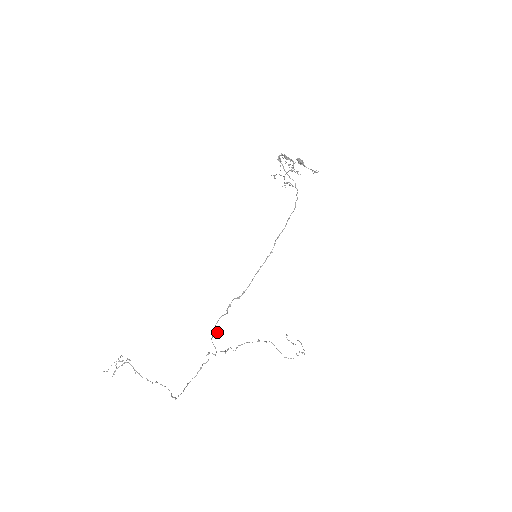
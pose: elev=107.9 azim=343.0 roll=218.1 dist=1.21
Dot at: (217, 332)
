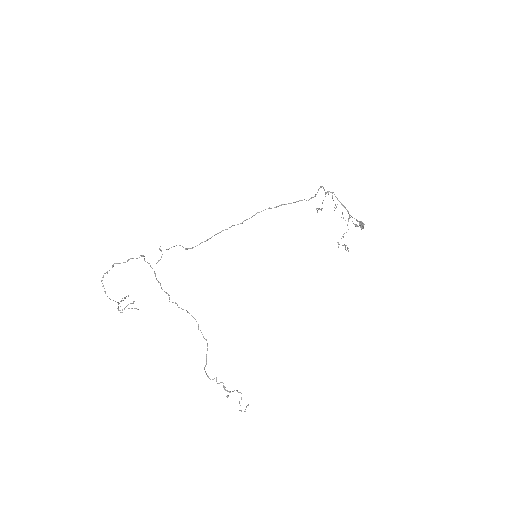
Dot at: occluded
